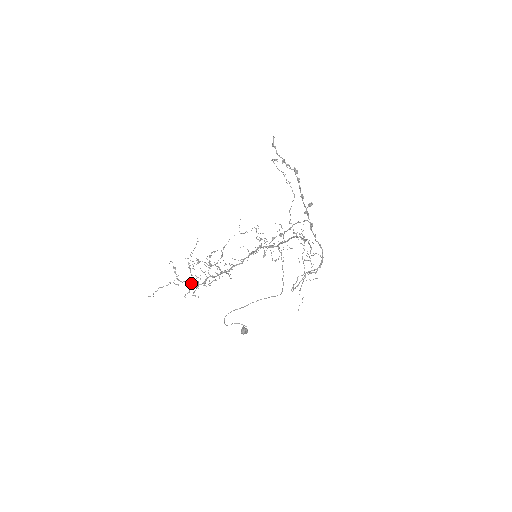
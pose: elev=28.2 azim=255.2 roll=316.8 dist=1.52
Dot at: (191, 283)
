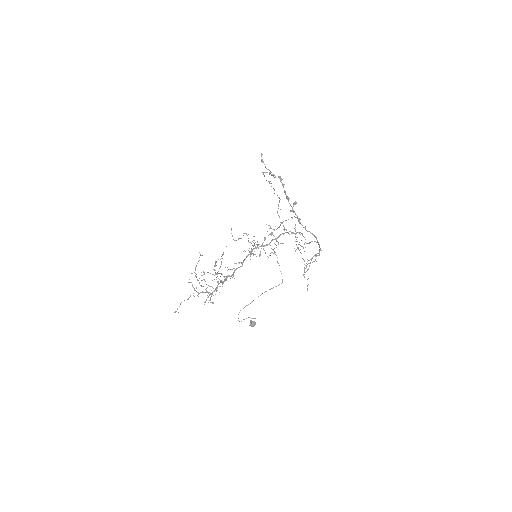
Dot at: (206, 292)
